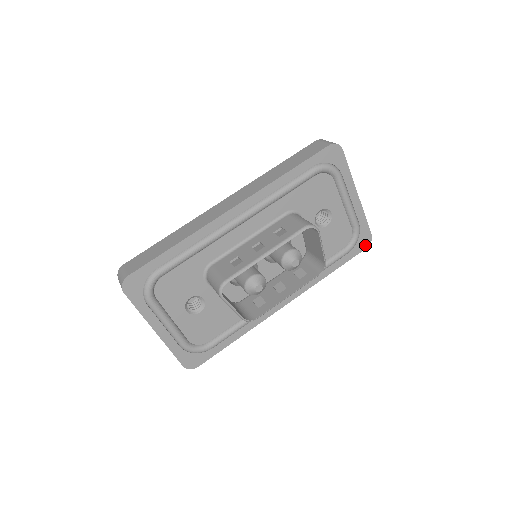
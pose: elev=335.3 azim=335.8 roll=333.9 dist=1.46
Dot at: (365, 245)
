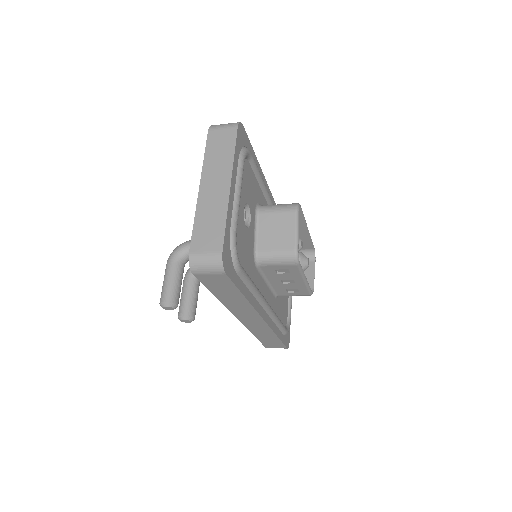
Dot at: (287, 344)
